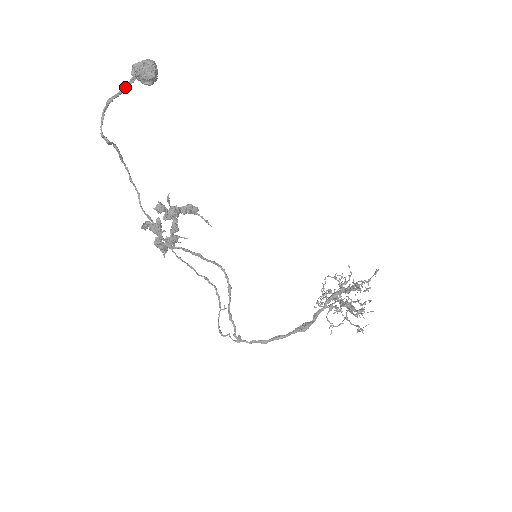
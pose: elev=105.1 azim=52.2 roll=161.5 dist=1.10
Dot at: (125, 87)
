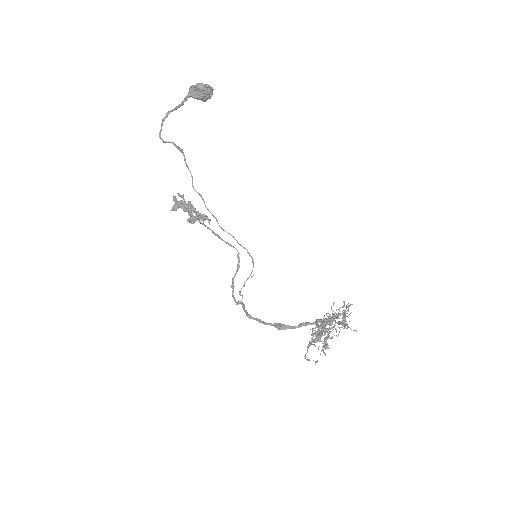
Dot at: (180, 104)
